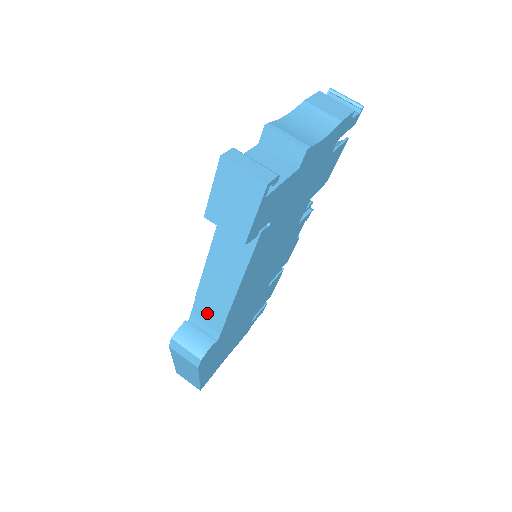
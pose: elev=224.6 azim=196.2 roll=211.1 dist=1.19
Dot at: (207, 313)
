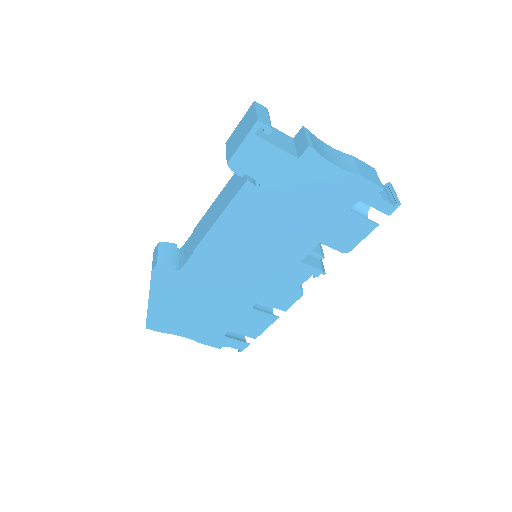
Dot at: (190, 245)
